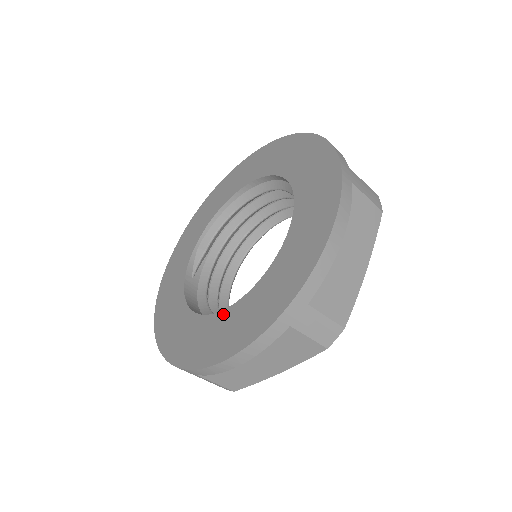
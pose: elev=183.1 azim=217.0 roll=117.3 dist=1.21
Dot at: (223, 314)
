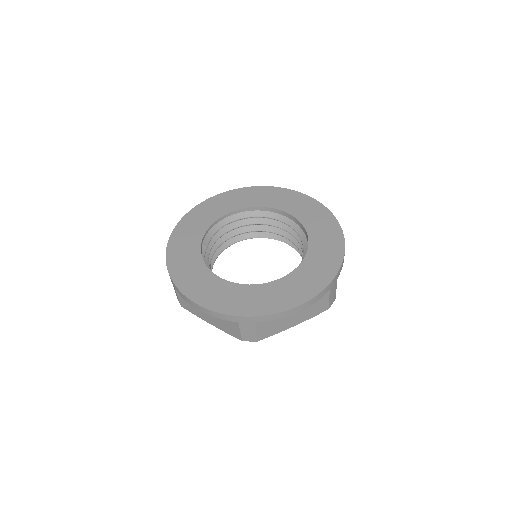
Dot at: (275, 283)
